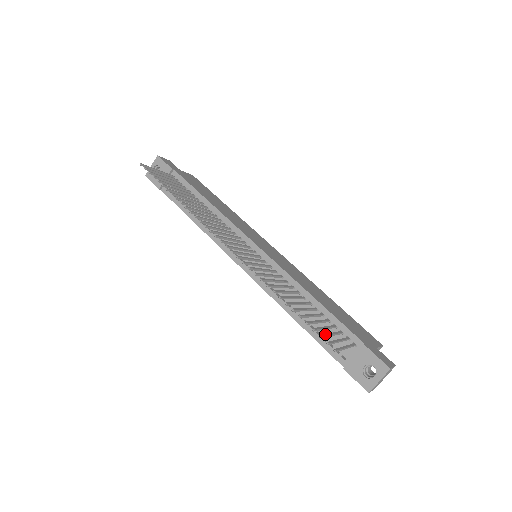
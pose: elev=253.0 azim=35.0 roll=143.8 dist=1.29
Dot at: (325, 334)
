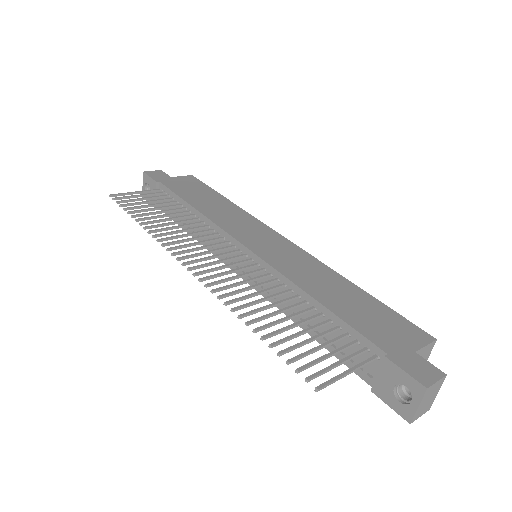
Dot at: (309, 362)
